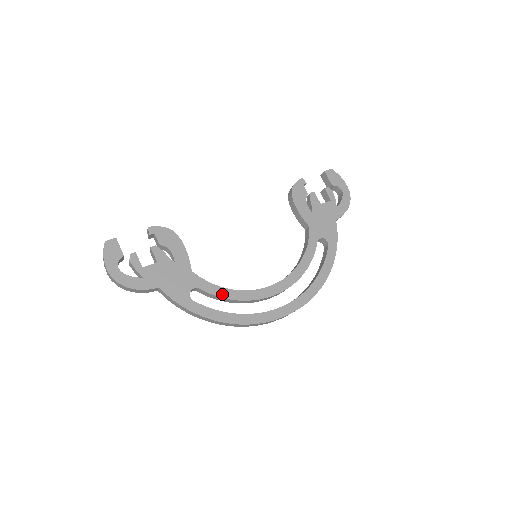
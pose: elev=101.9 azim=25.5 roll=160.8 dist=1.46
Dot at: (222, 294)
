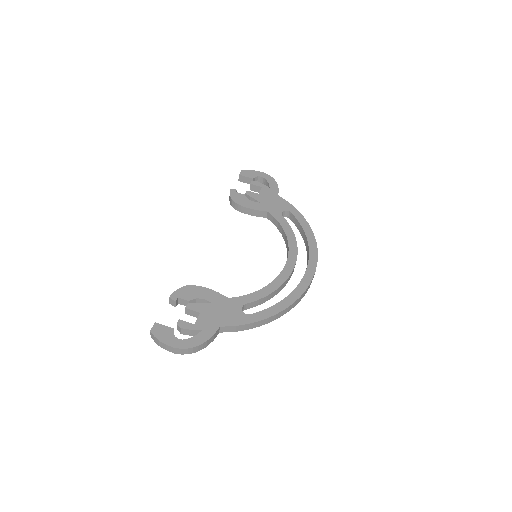
Dot at: (263, 294)
